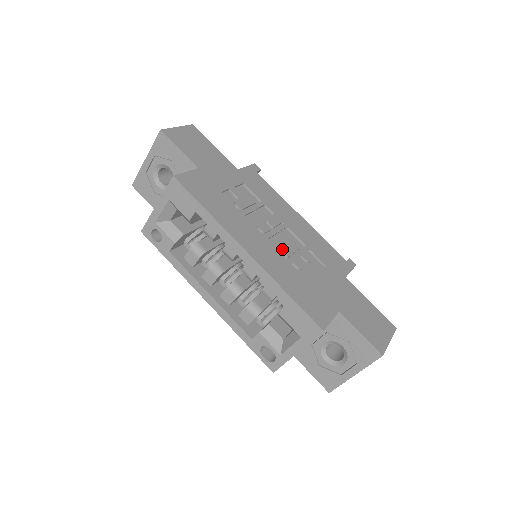
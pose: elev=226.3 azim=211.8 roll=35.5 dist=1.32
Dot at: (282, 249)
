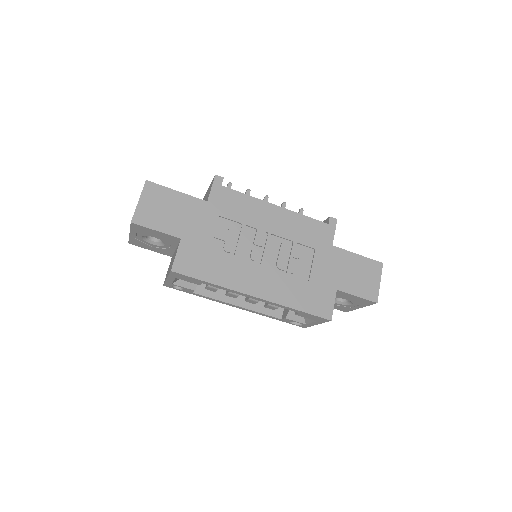
Dot at: (277, 266)
